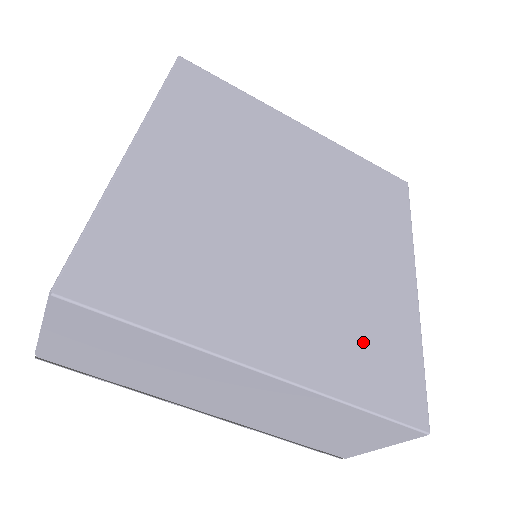
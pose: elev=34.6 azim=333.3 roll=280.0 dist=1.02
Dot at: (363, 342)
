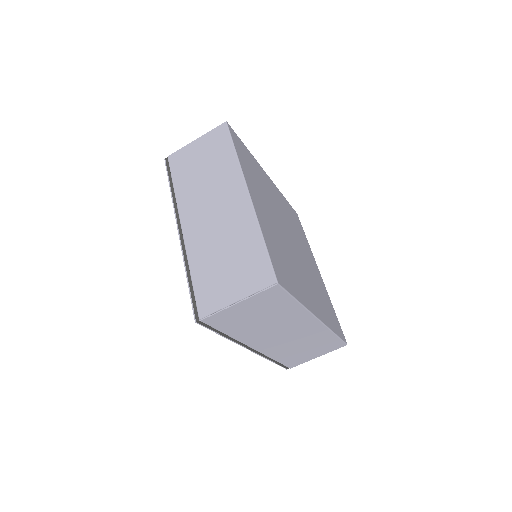
Dot at: (325, 304)
